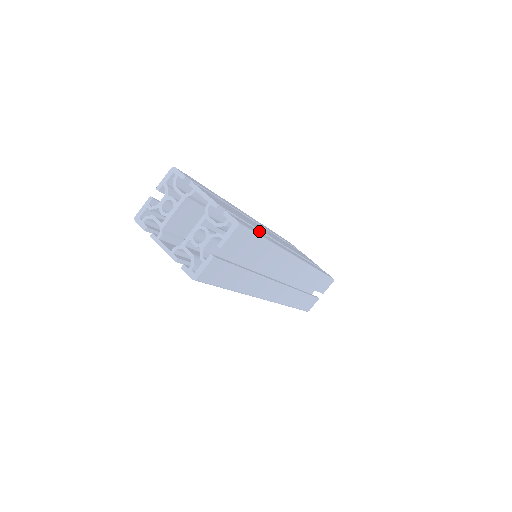
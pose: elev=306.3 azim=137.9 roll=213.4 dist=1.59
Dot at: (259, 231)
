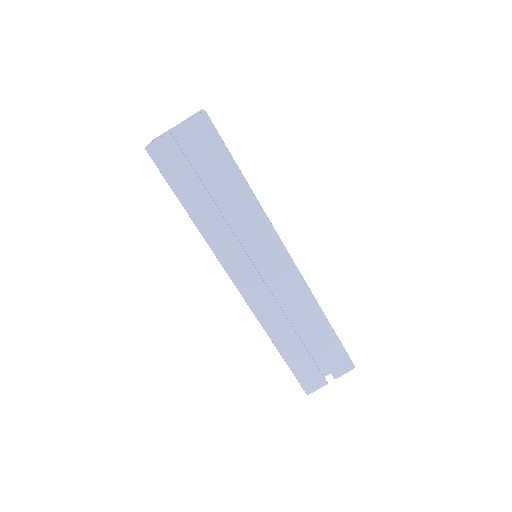
Dot at: occluded
